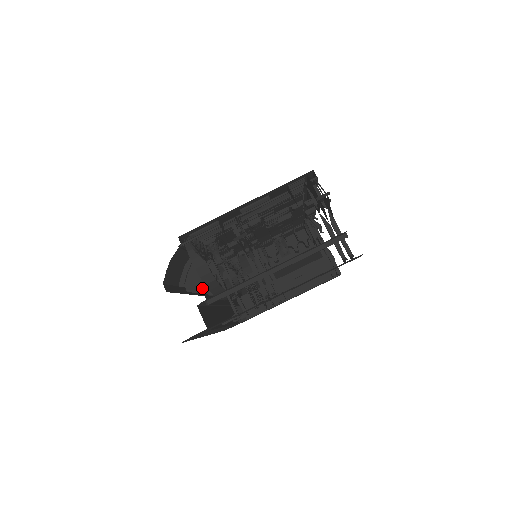
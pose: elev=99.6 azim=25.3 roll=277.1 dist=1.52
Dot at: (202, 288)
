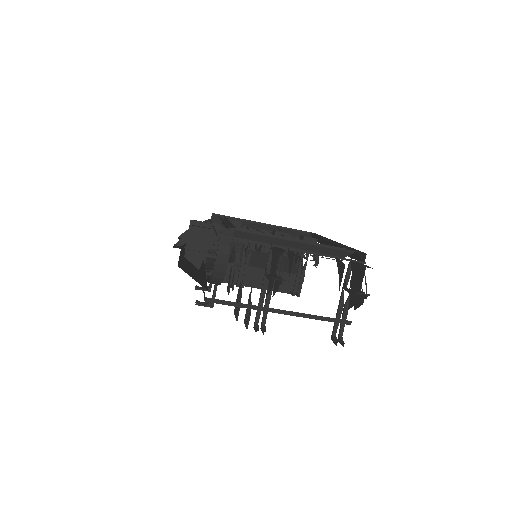
Dot at: (199, 263)
